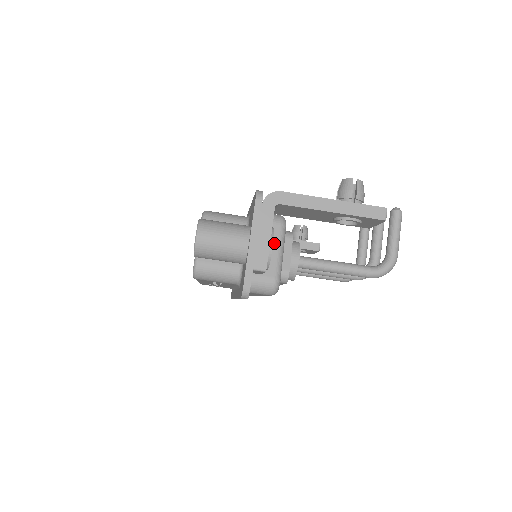
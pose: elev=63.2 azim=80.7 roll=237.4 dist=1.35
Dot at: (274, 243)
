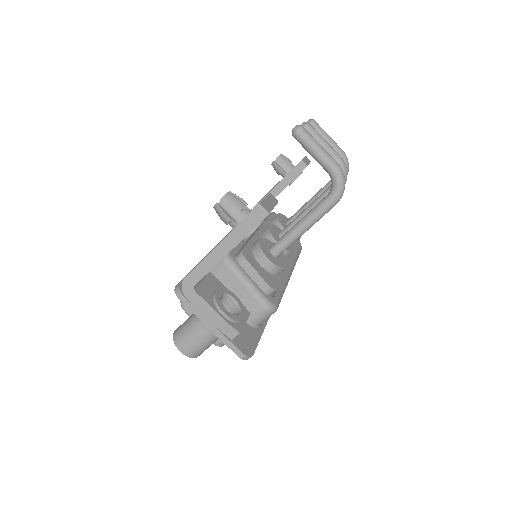
Dot at: (236, 282)
